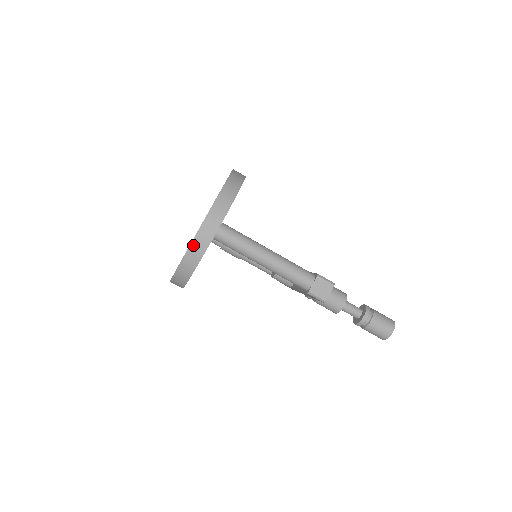
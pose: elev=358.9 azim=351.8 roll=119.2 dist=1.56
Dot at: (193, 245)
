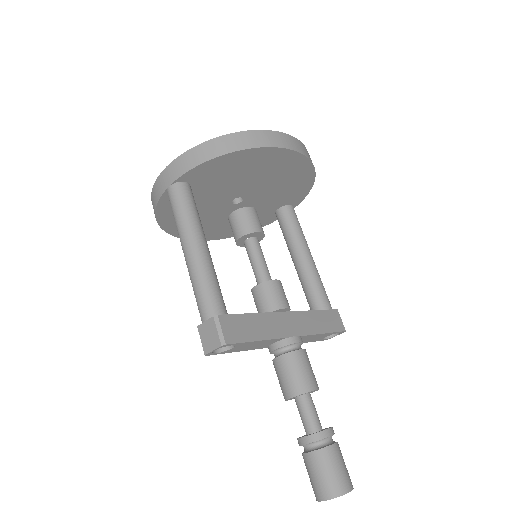
Dot at: (153, 190)
